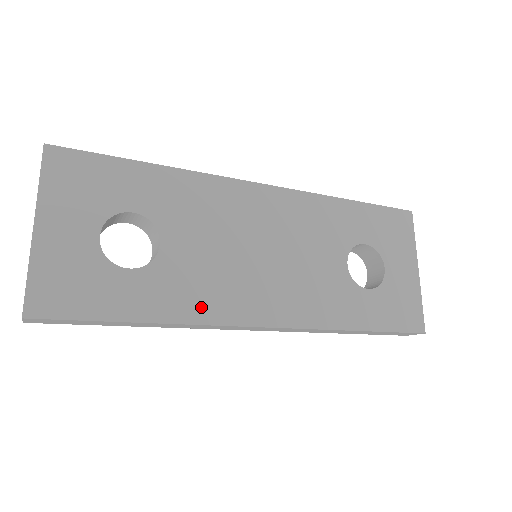
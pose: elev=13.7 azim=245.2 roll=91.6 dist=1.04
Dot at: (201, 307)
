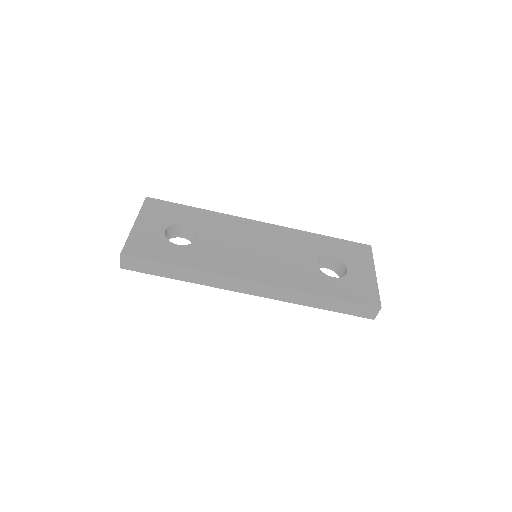
Dot at: (216, 266)
